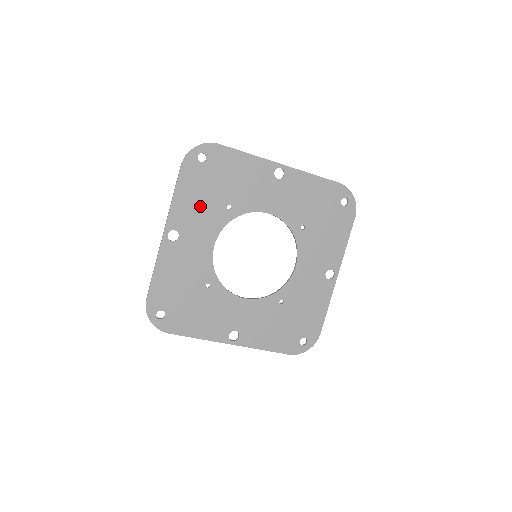
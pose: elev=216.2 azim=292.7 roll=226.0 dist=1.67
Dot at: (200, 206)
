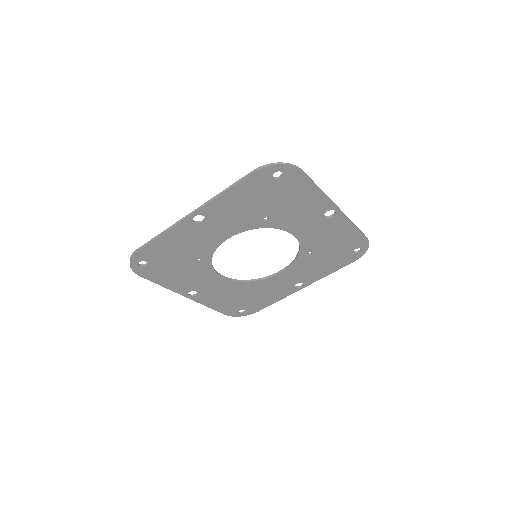
Dot at: (242, 208)
